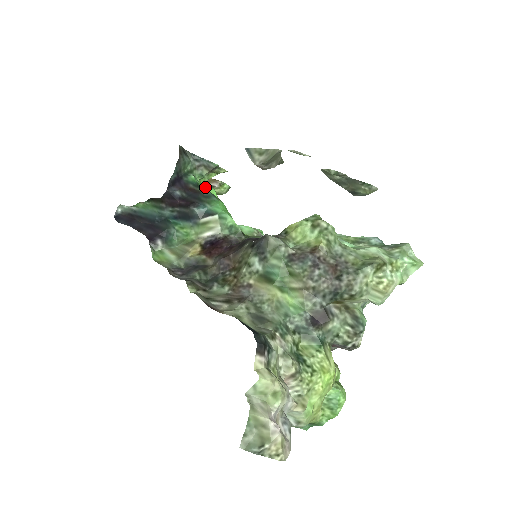
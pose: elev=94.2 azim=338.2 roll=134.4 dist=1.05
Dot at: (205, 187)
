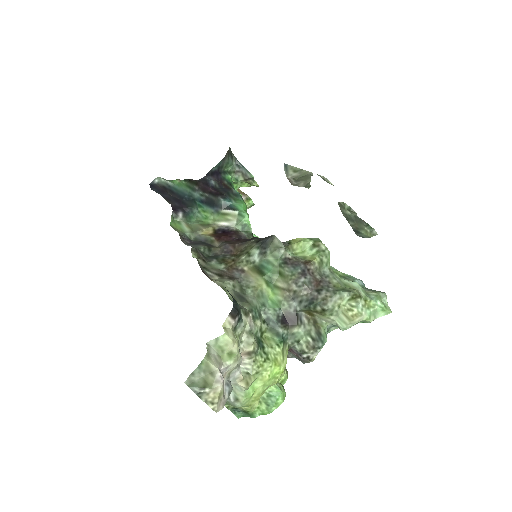
Dot at: occluded
